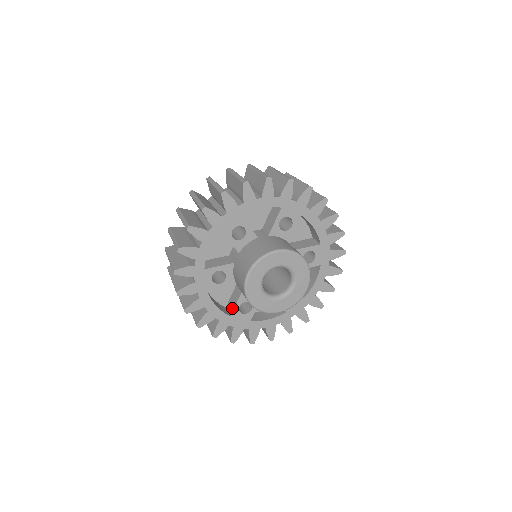
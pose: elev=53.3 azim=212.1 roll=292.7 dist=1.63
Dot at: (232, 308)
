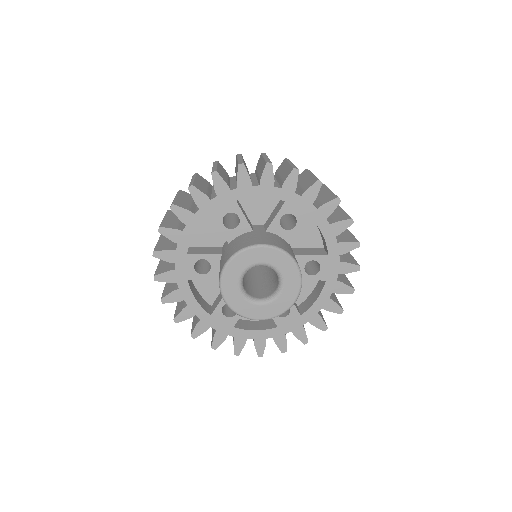
Dot at: (273, 319)
